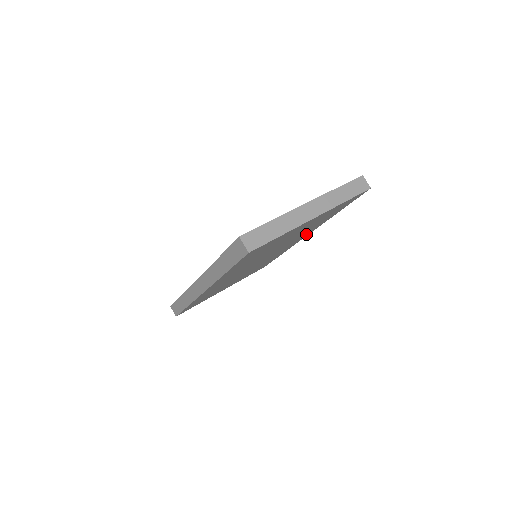
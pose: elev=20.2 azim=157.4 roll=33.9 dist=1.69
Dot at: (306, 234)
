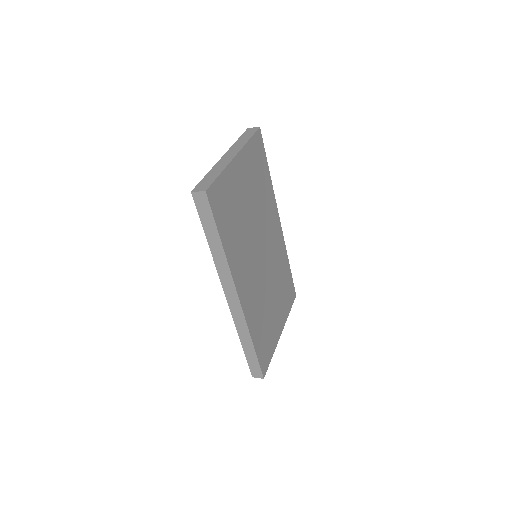
Dot at: (274, 215)
